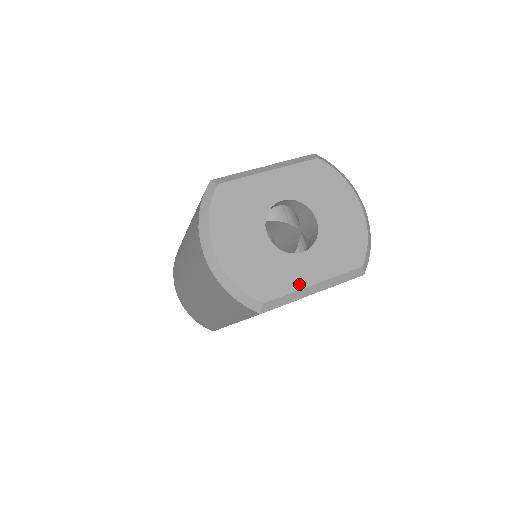
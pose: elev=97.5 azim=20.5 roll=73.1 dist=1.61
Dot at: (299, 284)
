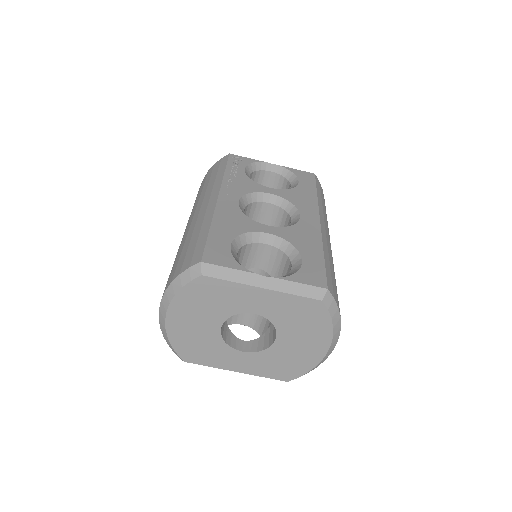
Dot at: (223, 366)
